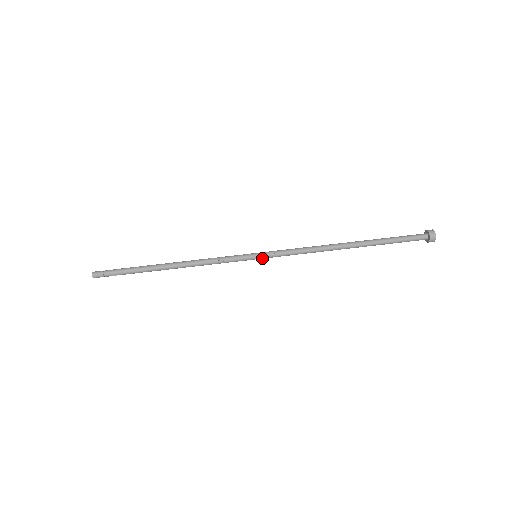
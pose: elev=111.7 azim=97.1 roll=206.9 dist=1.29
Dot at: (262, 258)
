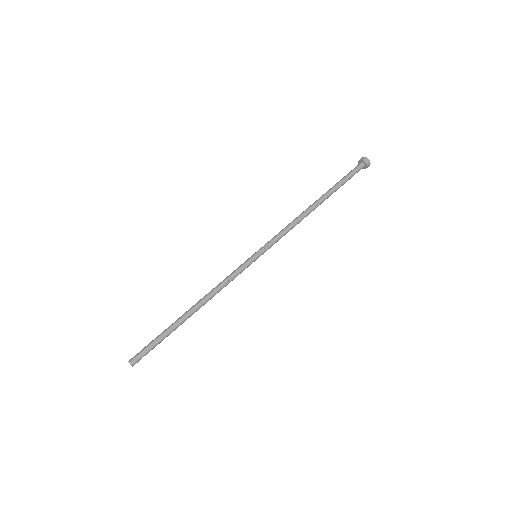
Dot at: occluded
